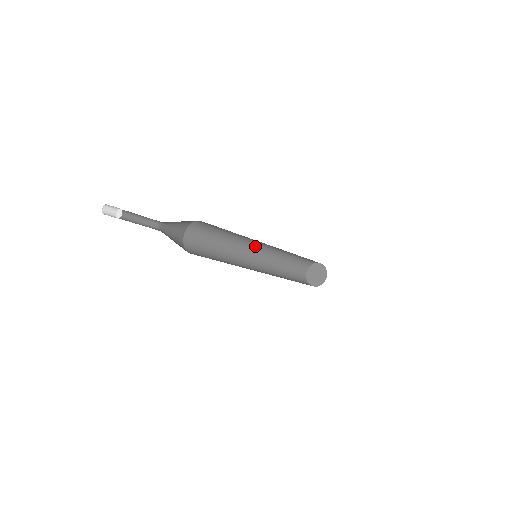
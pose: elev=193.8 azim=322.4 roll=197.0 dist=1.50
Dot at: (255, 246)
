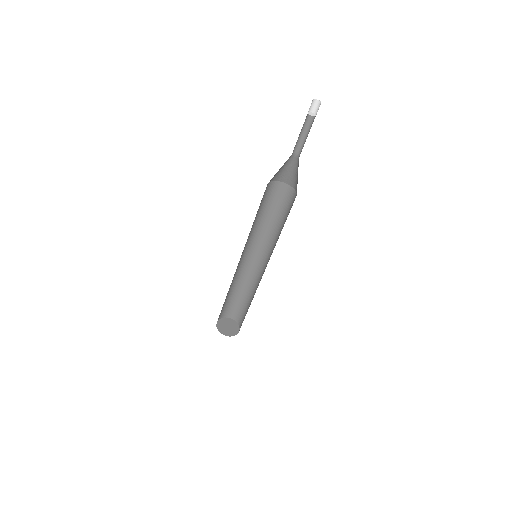
Dot at: (256, 253)
